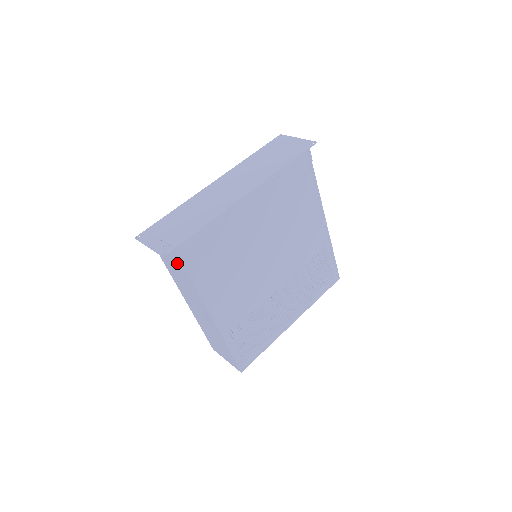
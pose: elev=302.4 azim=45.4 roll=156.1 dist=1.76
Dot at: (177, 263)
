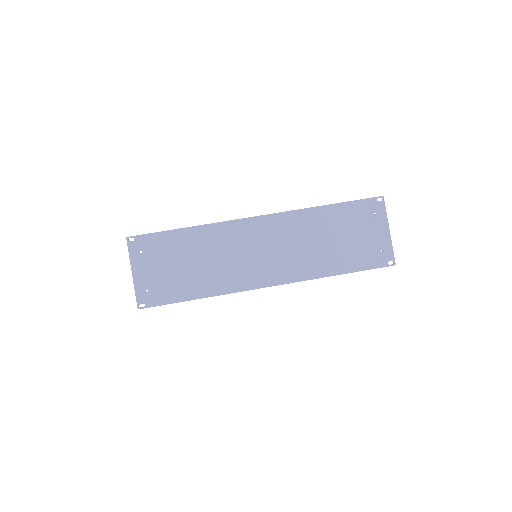
Dot at: occluded
